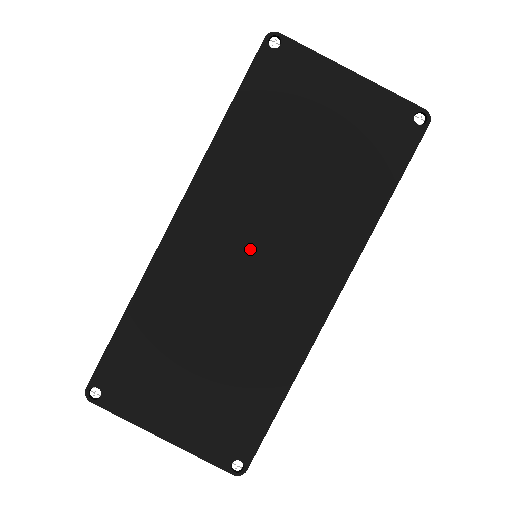
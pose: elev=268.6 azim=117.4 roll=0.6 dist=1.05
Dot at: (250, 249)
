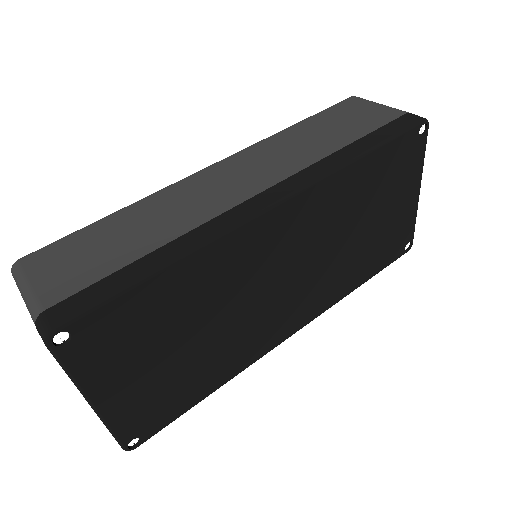
Dot at: (289, 270)
